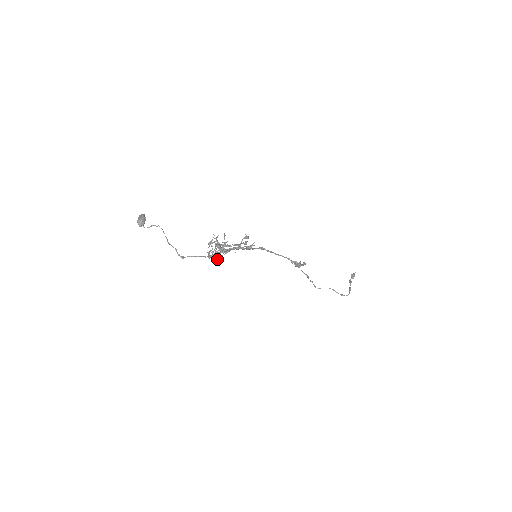
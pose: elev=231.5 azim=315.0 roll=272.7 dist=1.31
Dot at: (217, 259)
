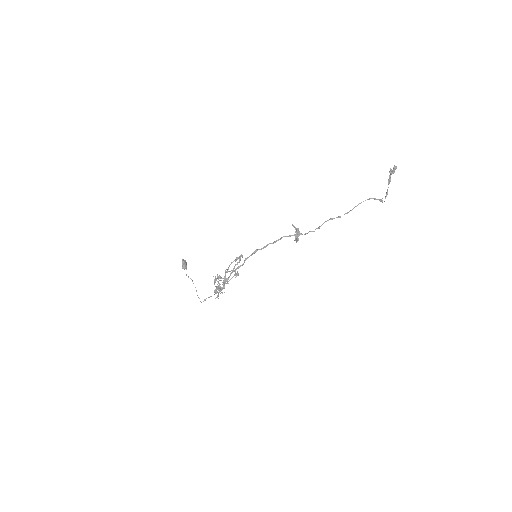
Dot at: occluded
